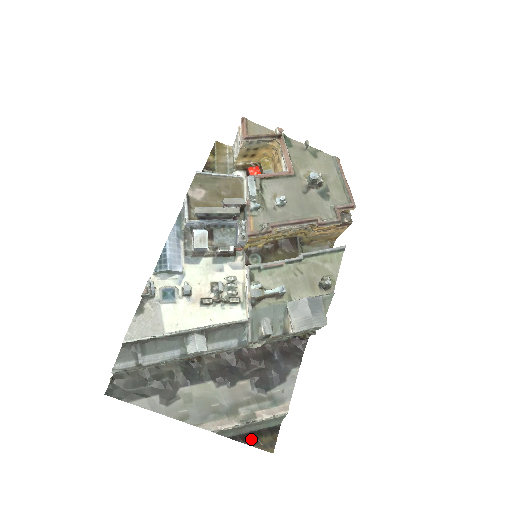
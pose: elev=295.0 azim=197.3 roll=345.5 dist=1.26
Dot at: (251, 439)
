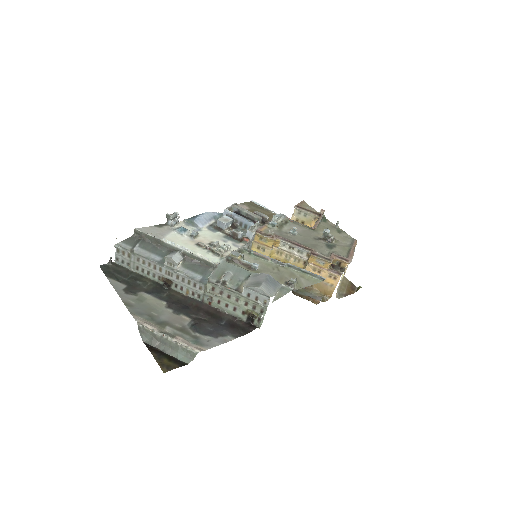
Dot at: (158, 354)
